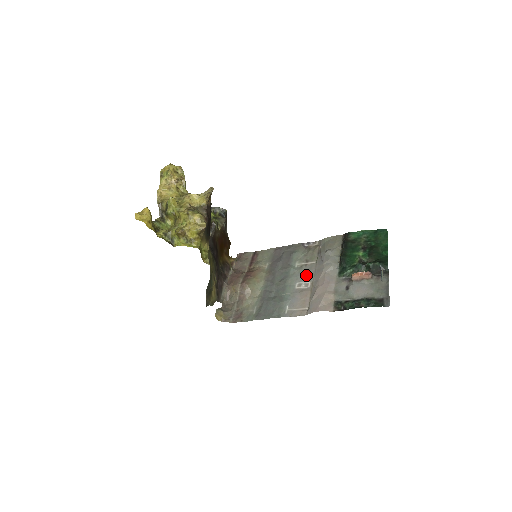
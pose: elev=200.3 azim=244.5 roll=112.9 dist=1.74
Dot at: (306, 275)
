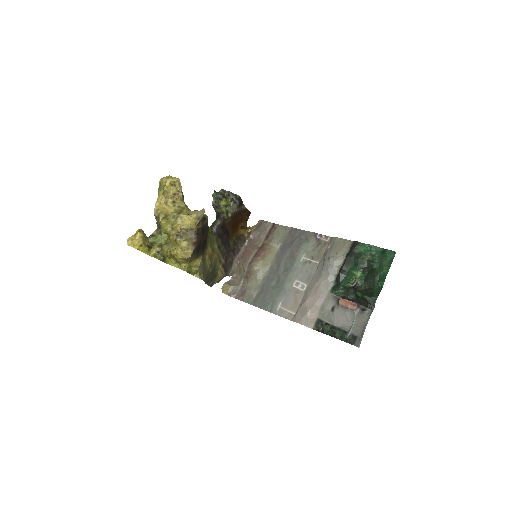
Dot at: (306, 275)
